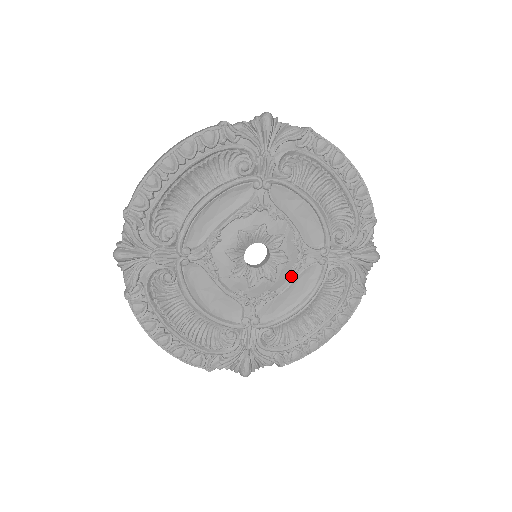
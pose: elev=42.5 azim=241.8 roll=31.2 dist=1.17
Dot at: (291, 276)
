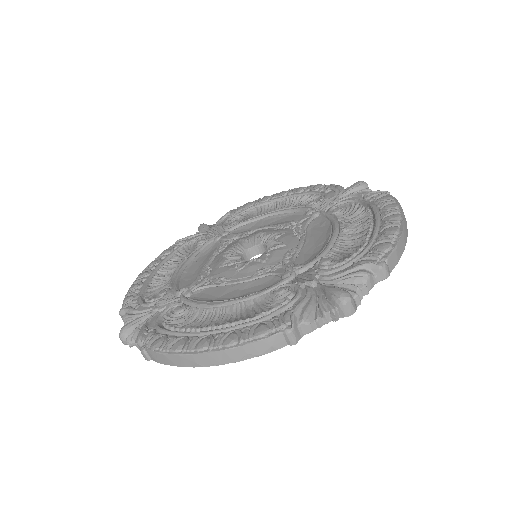
Dot at: (298, 235)
